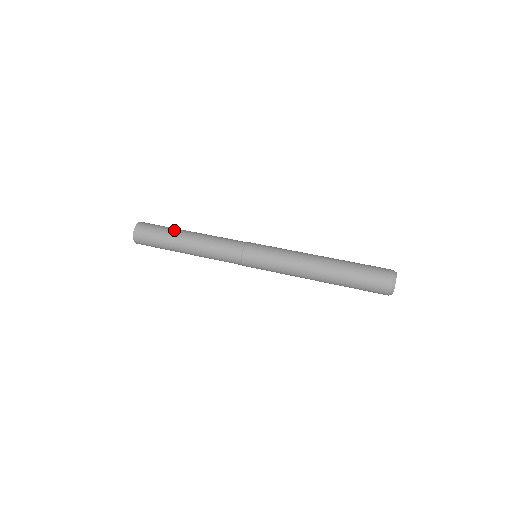
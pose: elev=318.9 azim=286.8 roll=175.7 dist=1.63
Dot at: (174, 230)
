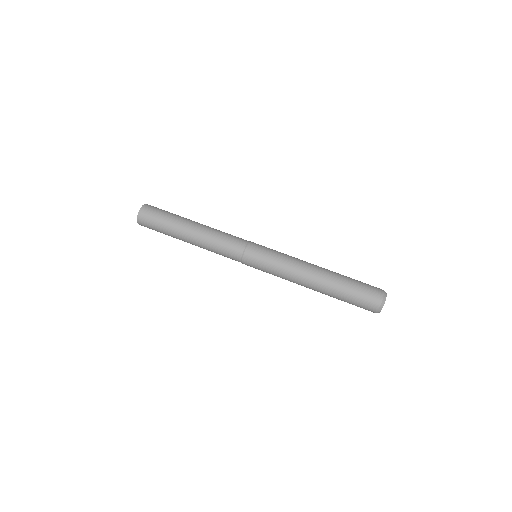
Dot at: (174, 230)
